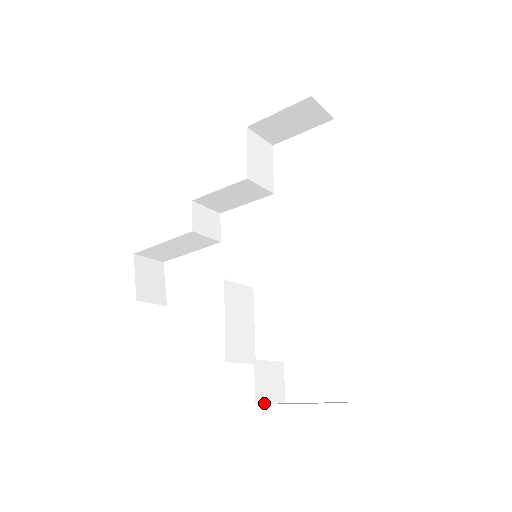
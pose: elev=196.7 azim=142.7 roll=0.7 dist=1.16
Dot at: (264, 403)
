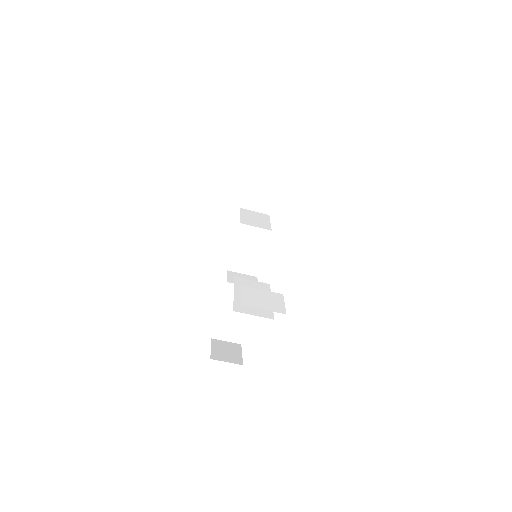
Dot at: (254, 307)
